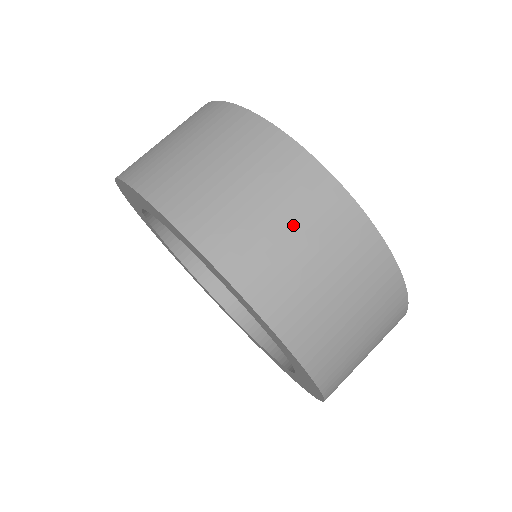
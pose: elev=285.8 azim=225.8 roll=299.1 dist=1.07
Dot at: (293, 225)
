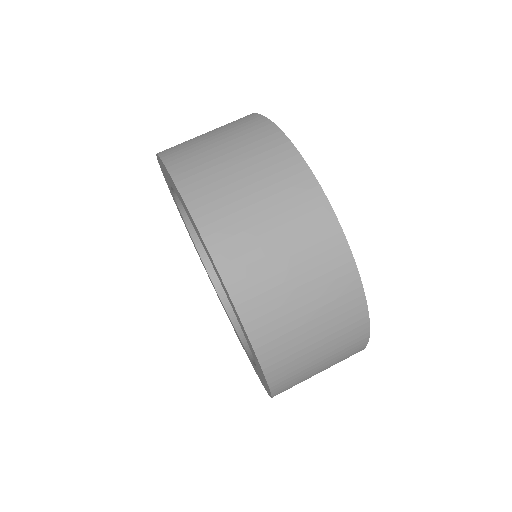
Dot at: (321, 332)
